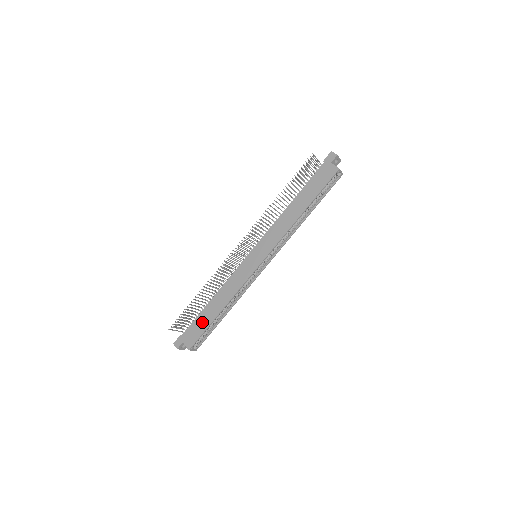
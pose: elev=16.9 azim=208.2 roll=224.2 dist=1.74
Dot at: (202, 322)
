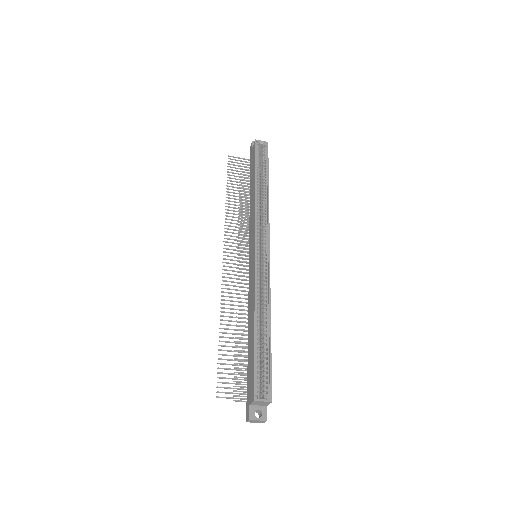
Dot at: (250, 359)
